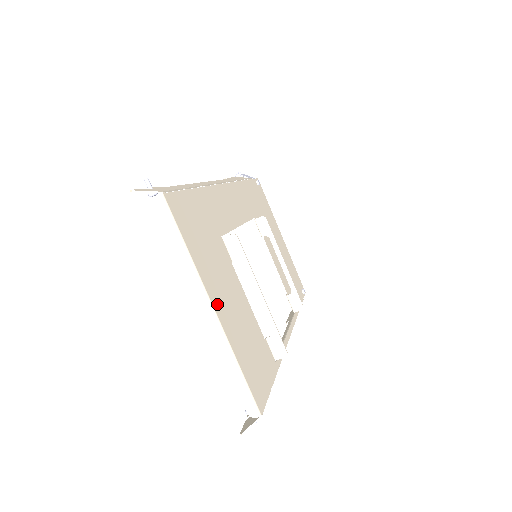
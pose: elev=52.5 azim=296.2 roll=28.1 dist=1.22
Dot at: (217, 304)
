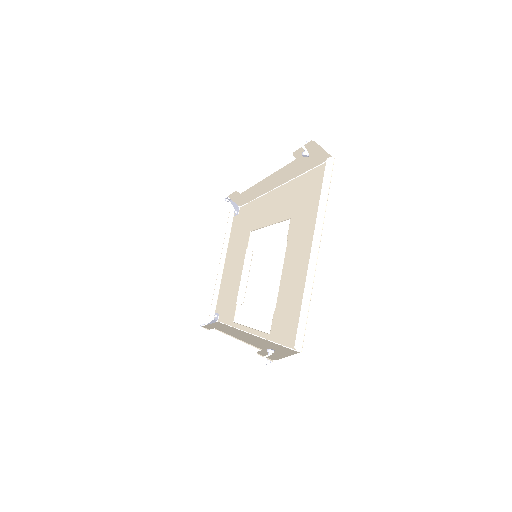
Dot at: occluded
